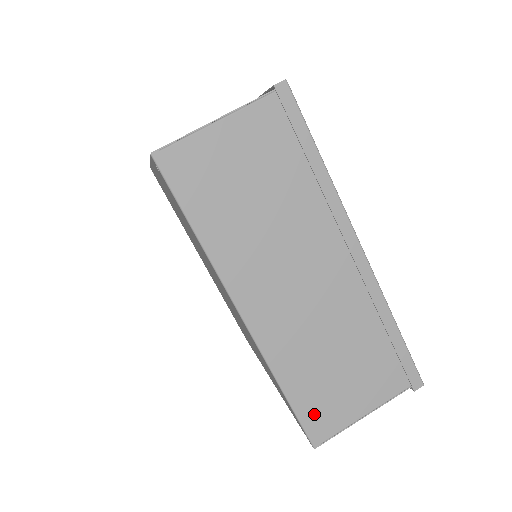
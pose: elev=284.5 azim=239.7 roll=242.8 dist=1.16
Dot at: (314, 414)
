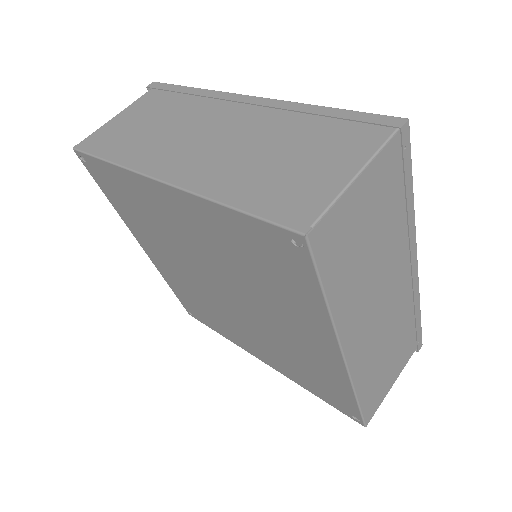
Dot at: (280, 206)
